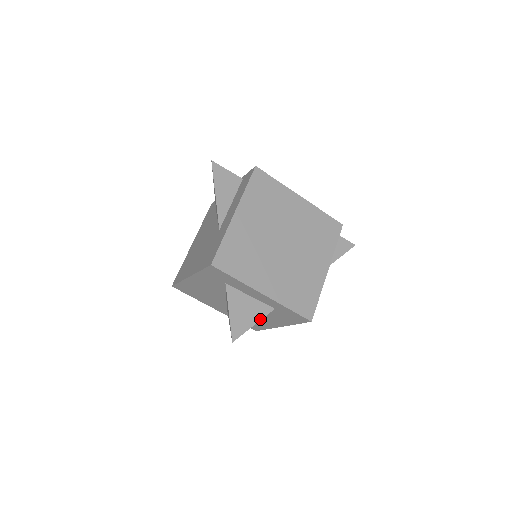
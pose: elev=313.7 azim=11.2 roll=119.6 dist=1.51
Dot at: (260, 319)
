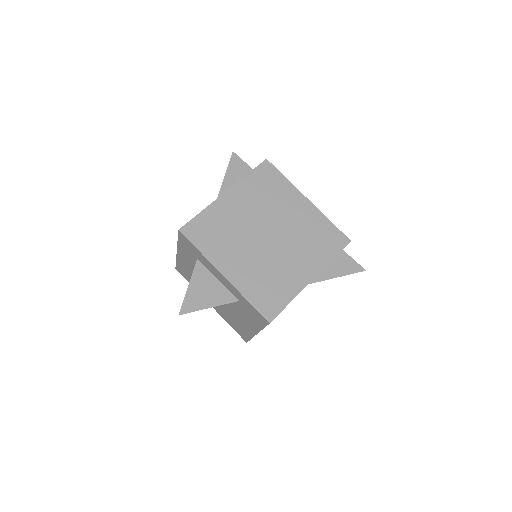
Dot at: (219, 304)
